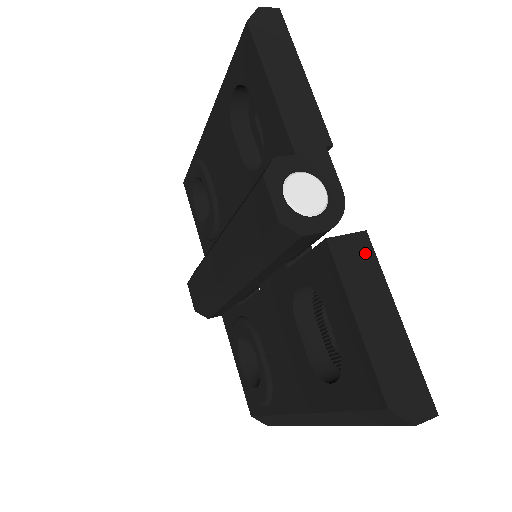
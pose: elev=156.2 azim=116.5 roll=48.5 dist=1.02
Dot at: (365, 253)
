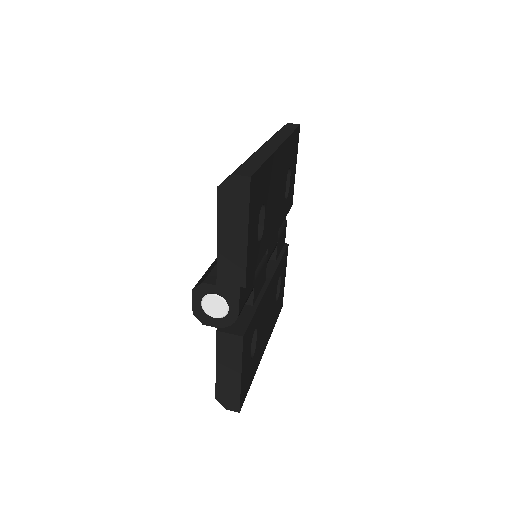
Dot at: (236, 345)
